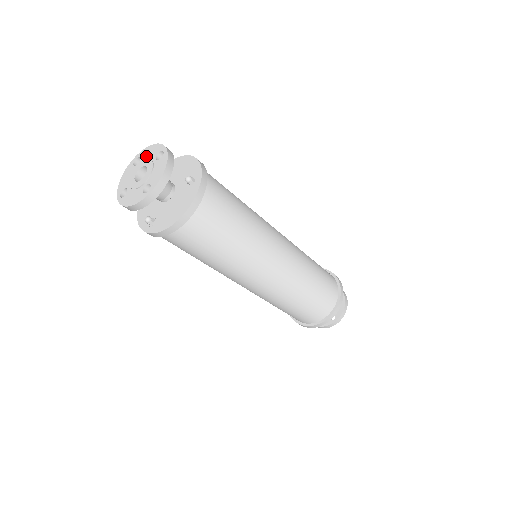
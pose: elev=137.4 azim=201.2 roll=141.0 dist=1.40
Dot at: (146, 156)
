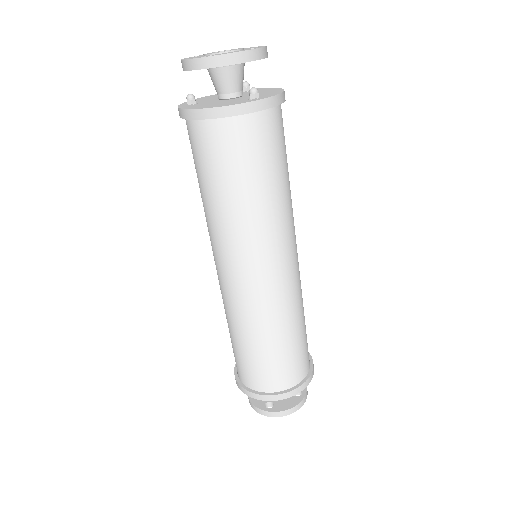
Dot at: (246, 48)
